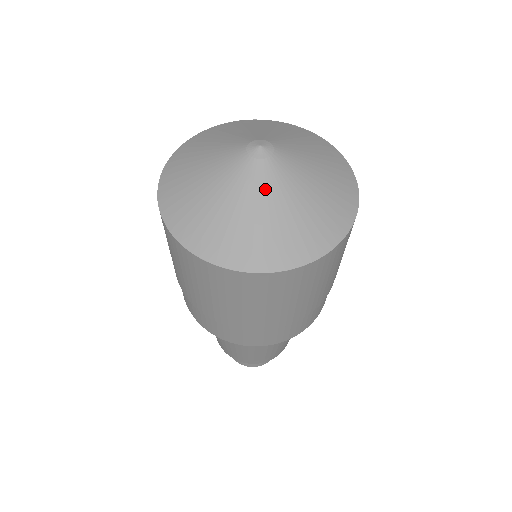
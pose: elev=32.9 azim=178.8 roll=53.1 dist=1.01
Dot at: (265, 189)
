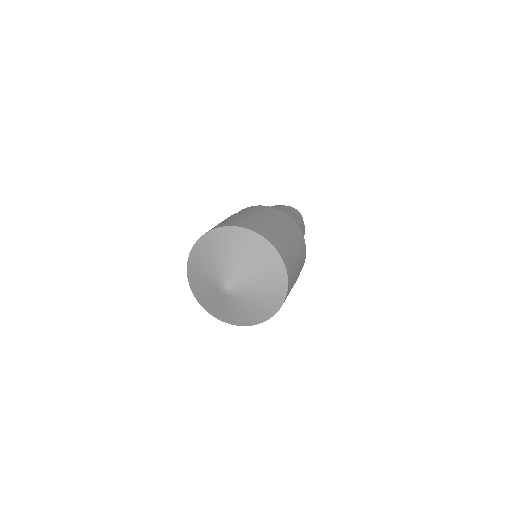
Dot at: (244, 298)
